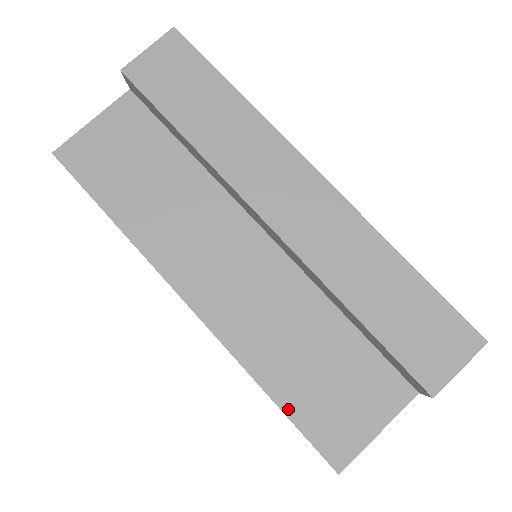
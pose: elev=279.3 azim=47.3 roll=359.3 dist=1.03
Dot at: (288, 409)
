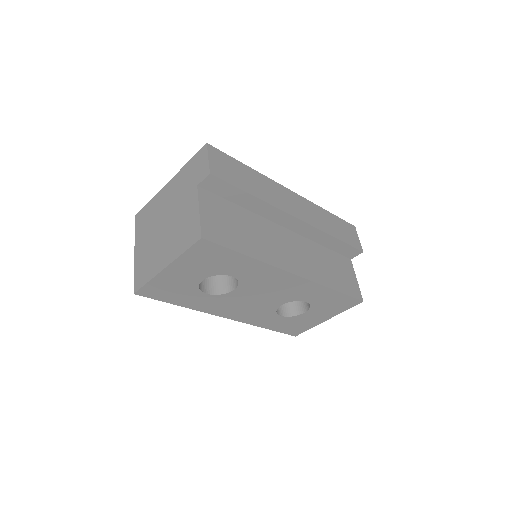
Dot at: (342, 291)
